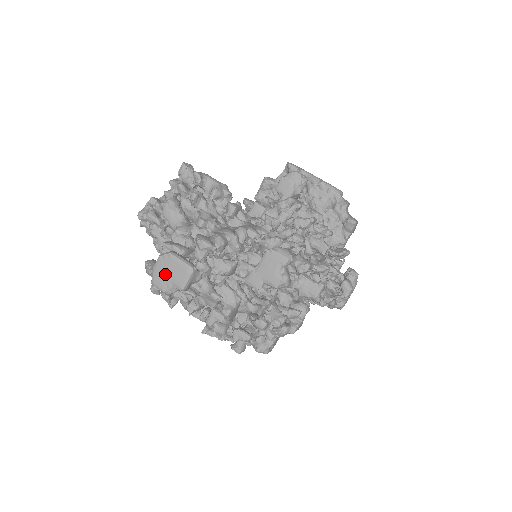
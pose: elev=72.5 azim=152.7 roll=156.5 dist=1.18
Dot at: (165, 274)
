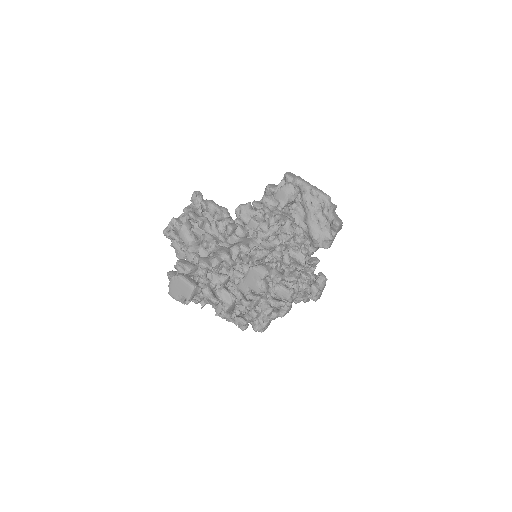
Dot at: (176, 289)
